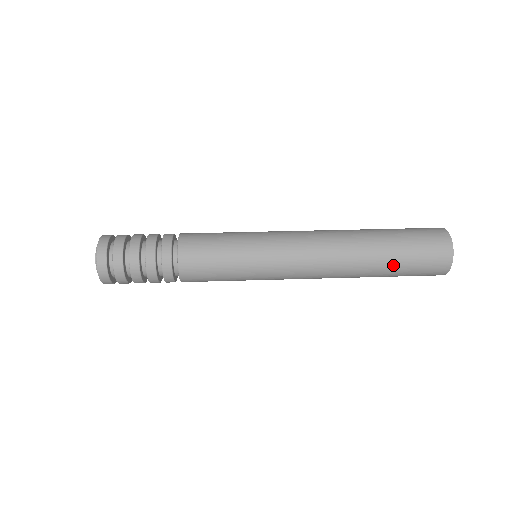
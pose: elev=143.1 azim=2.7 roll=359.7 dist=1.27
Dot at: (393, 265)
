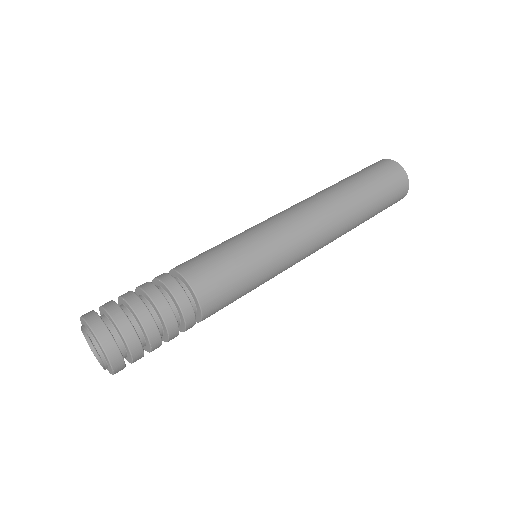
Dot at: (368, 219)
